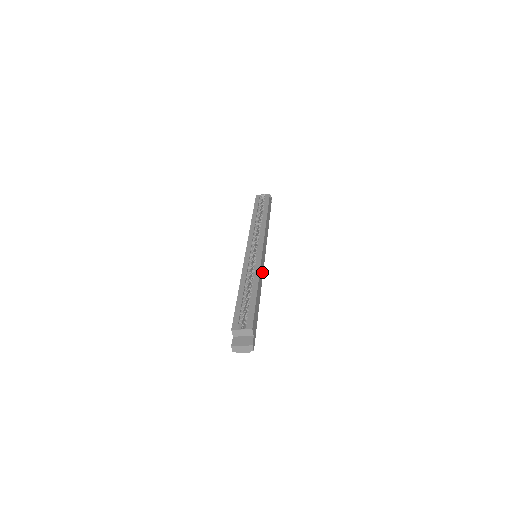
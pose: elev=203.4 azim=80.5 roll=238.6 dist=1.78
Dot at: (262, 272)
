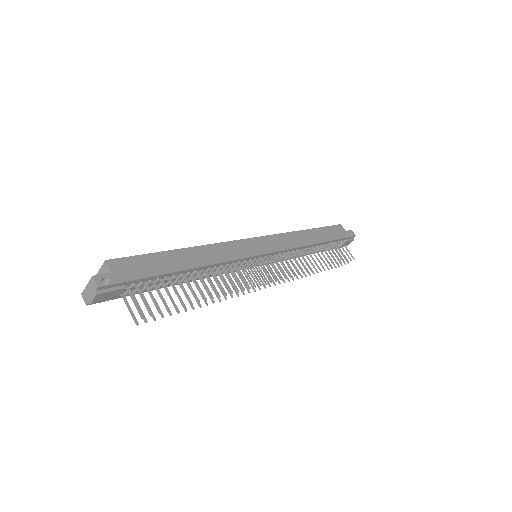
Dot at: (236, 255)
